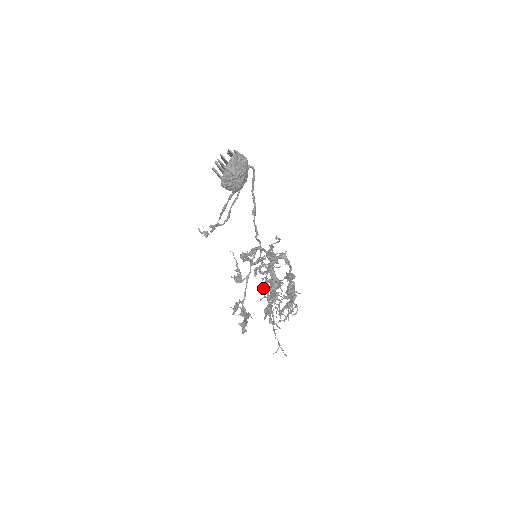
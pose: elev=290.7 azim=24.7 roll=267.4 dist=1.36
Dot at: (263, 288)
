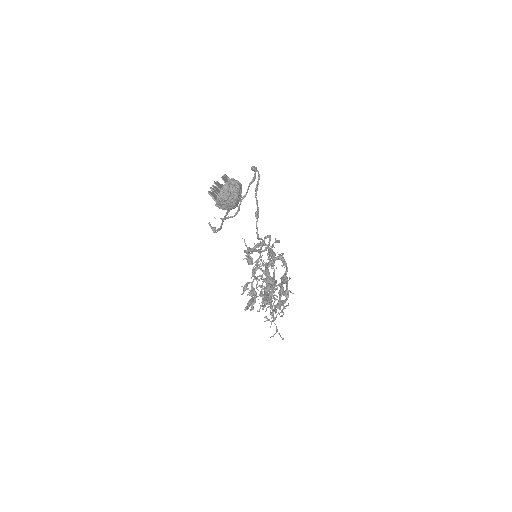
Dot at: (260, 286)
